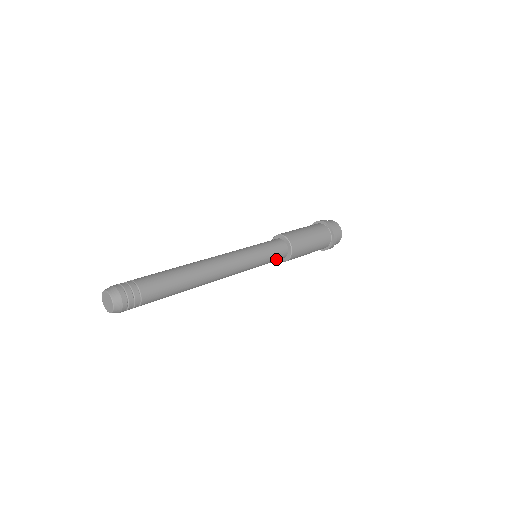
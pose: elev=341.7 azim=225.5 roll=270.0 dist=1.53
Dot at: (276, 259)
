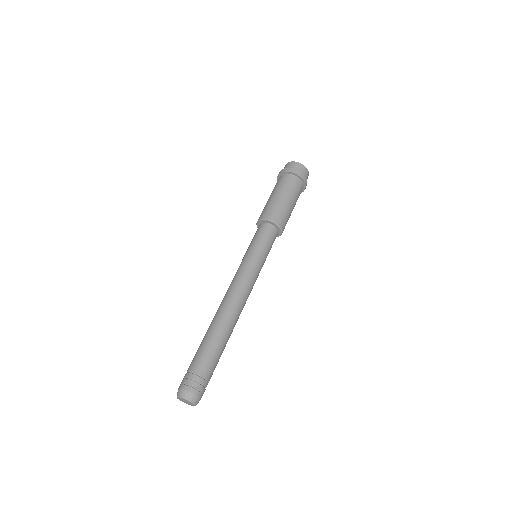
Dot at: occluded
